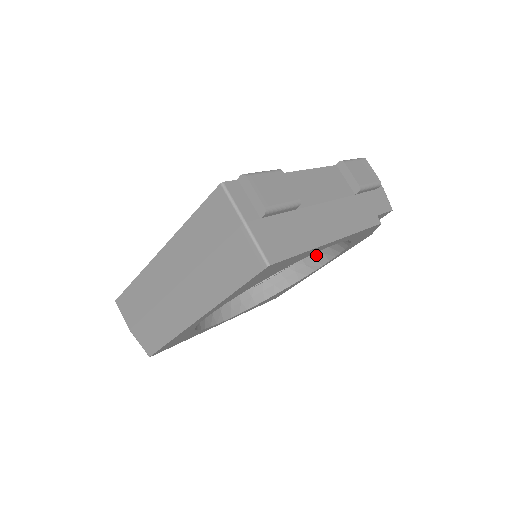
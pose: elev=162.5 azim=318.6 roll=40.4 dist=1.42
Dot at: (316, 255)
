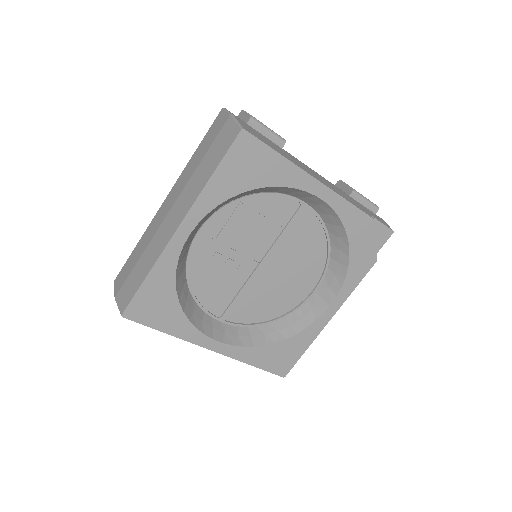
Dot at: (323, 293)
